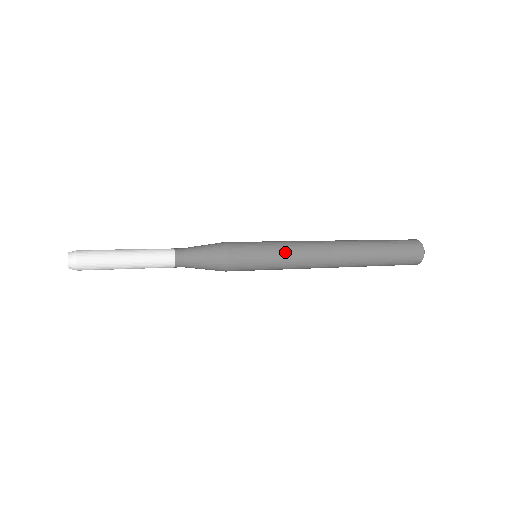
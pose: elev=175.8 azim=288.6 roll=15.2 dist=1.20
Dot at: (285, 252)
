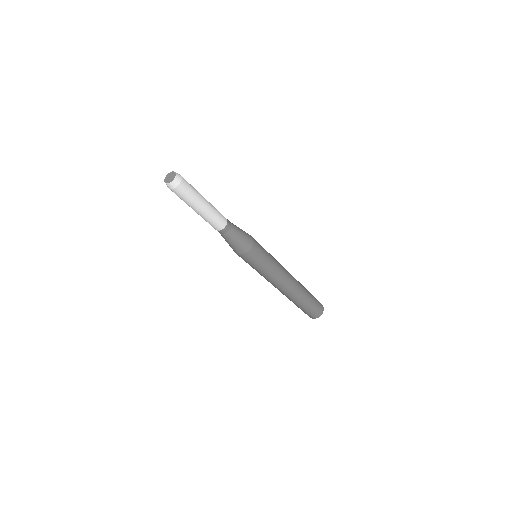
Dot at: (275, 261)
